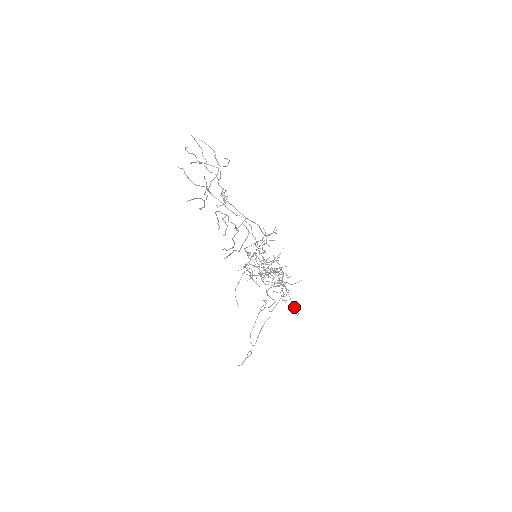
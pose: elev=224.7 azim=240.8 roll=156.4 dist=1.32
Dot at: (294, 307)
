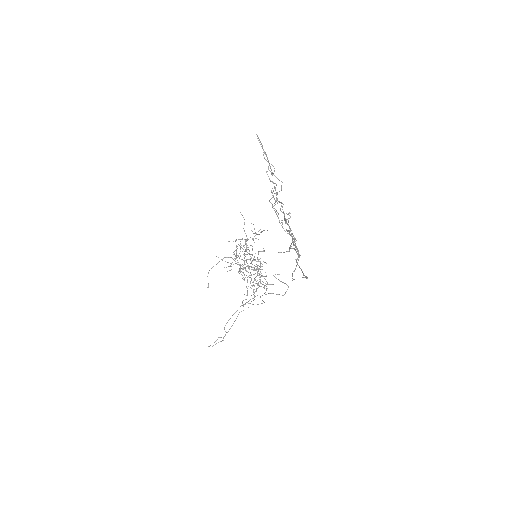
Dot at: occluded
